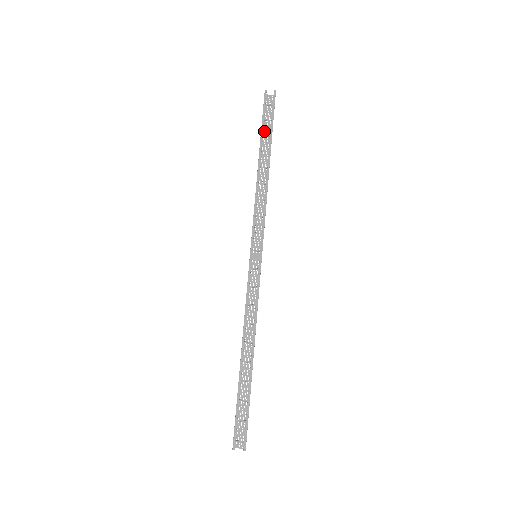
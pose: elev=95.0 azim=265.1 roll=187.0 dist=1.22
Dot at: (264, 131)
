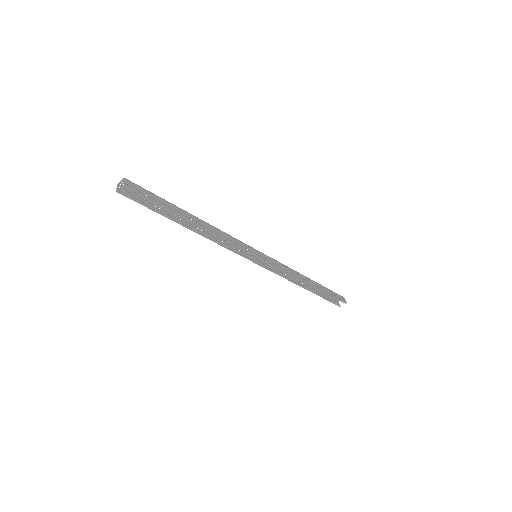
Dot at: occluded
